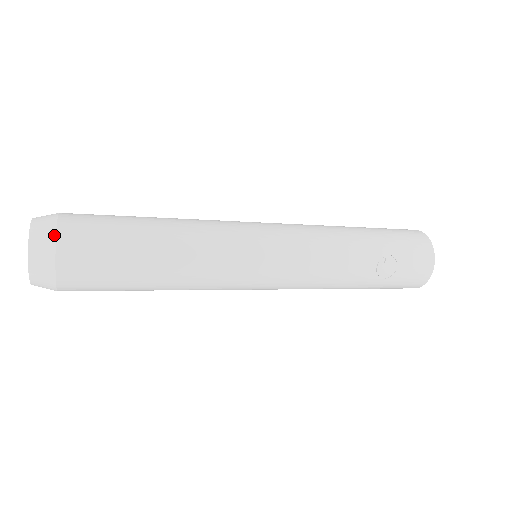
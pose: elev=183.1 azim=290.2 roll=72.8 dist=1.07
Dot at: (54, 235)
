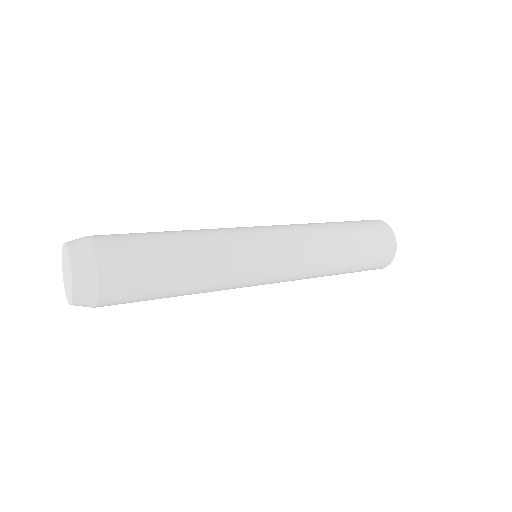
Dot at: (96, 277)
